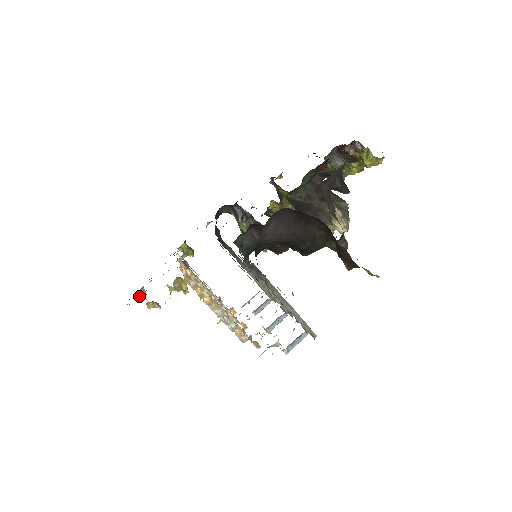
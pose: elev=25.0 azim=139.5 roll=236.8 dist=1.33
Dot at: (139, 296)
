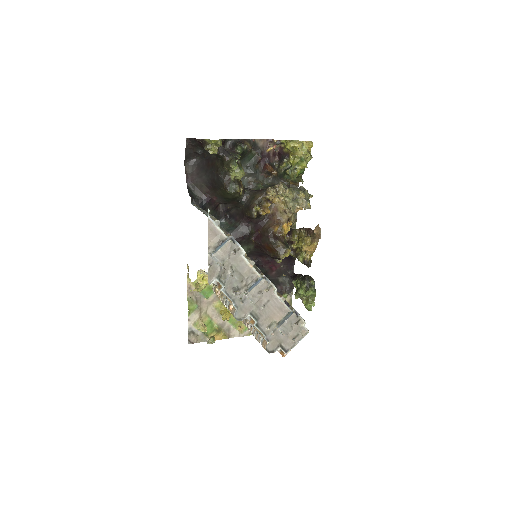
Dot at: (209, 342)
